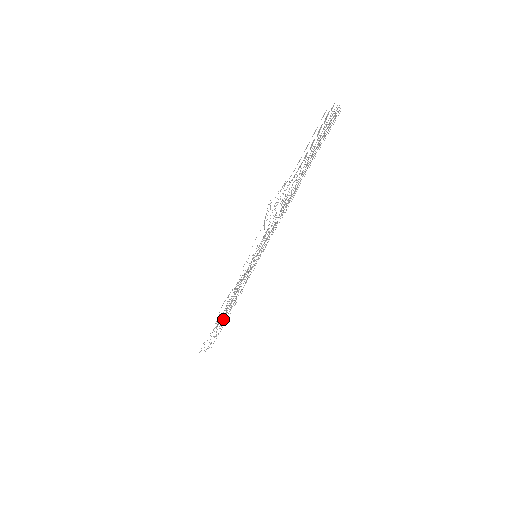
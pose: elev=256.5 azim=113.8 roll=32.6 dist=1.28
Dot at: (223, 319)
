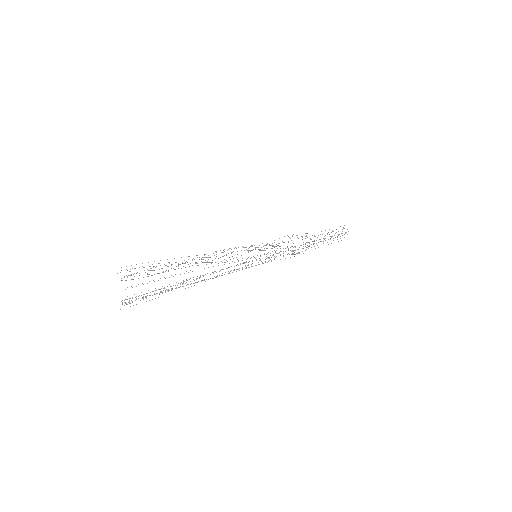
Dot at: occluded
